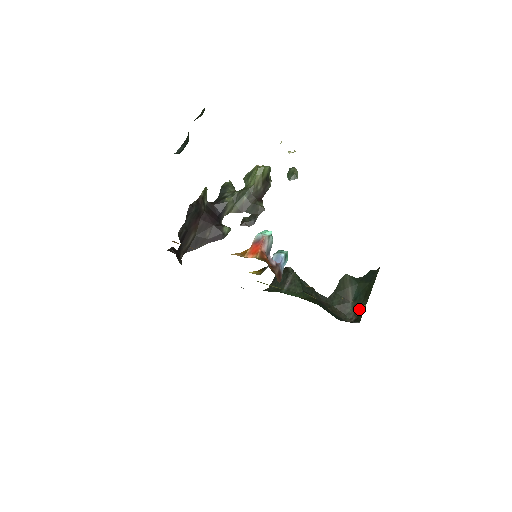
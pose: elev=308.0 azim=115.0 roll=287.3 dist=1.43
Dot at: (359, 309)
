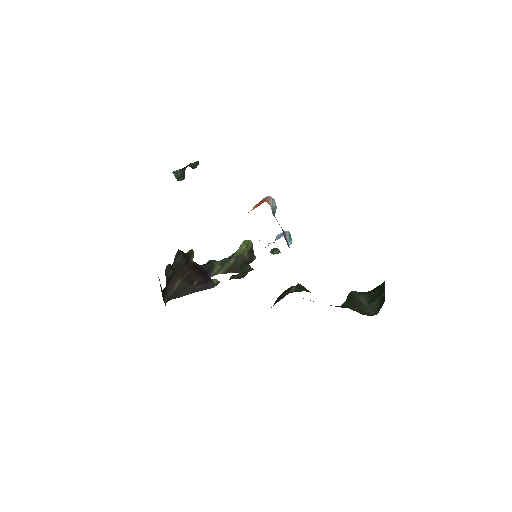
Dot at: (378, 303)
